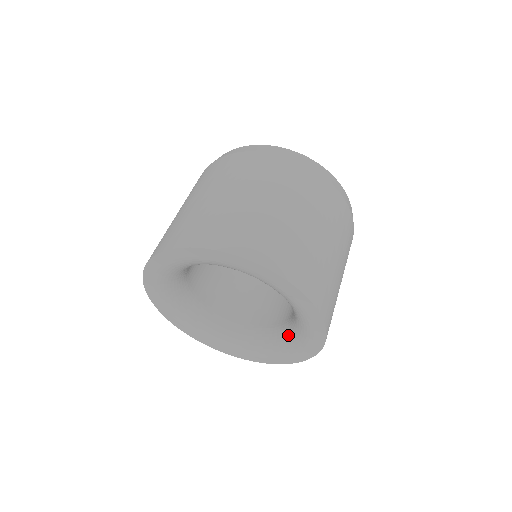
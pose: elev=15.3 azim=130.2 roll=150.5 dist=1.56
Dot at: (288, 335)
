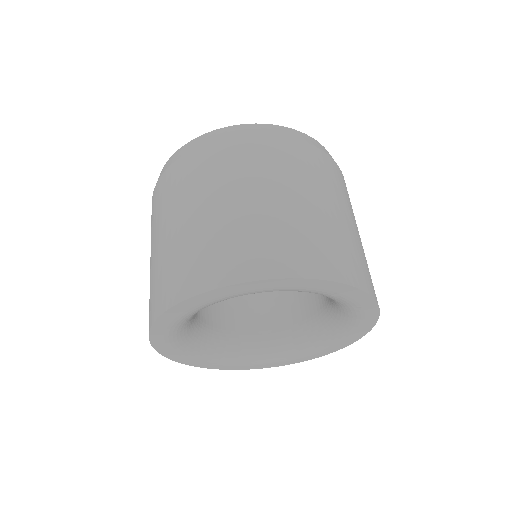
Dot at: (311, 337)
